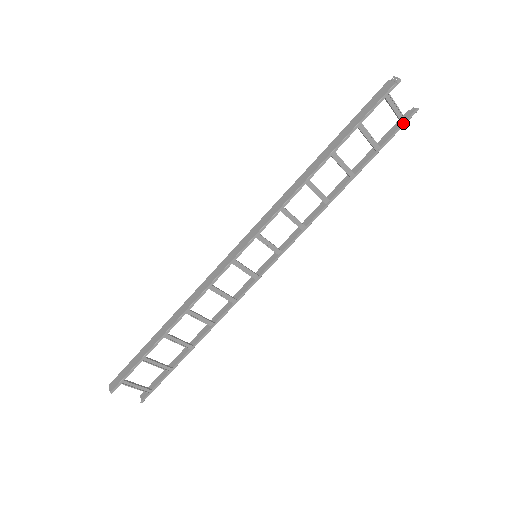
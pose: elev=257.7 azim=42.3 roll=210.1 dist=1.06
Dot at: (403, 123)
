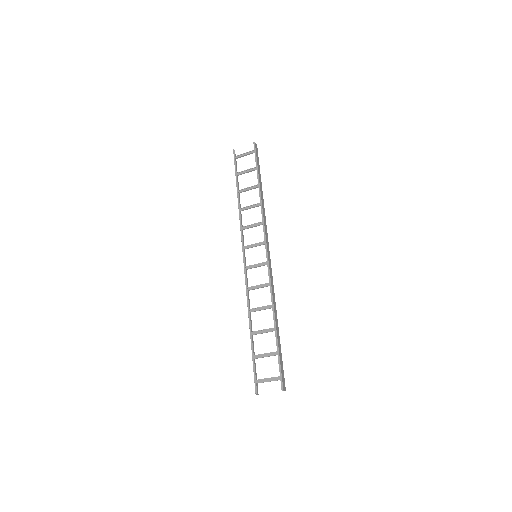
Dot at: (254, 152)
